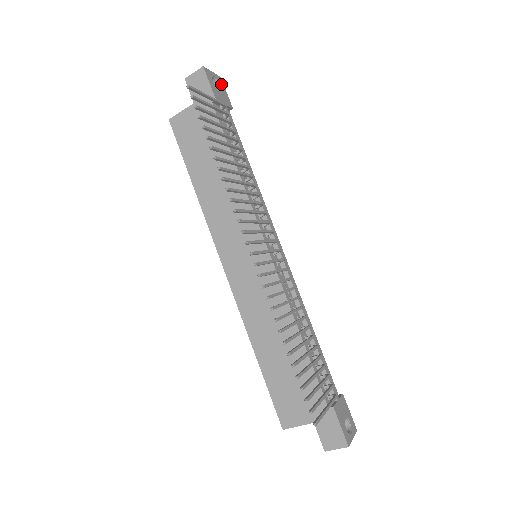
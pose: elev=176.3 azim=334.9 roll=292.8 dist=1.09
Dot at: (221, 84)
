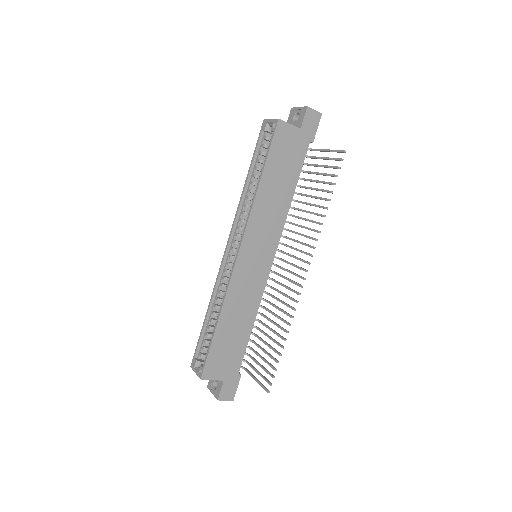
Dot at: occluded
